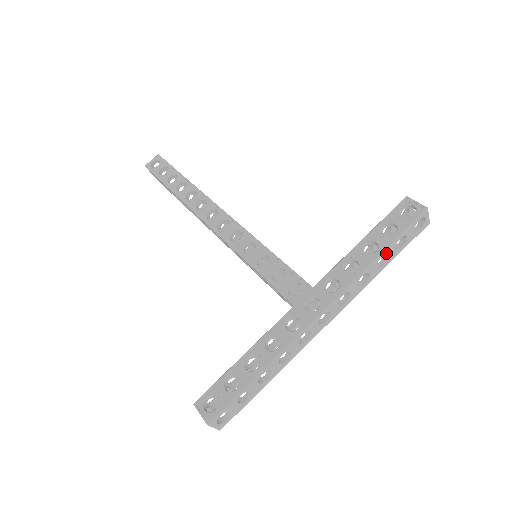
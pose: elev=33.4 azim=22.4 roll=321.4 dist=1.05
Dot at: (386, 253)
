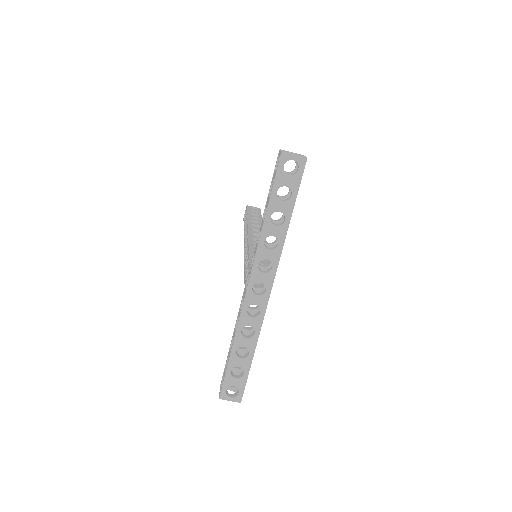
Dot at: (273, 211)
